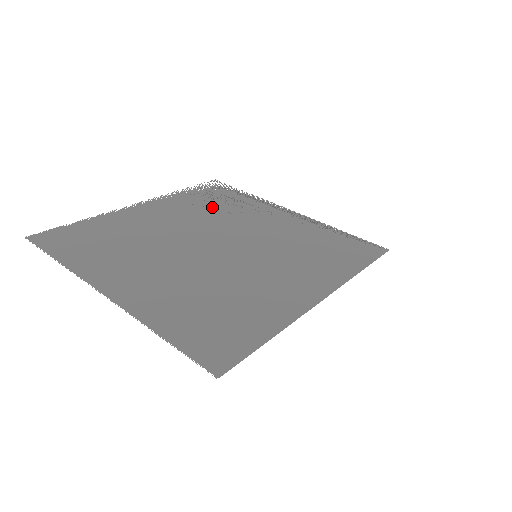
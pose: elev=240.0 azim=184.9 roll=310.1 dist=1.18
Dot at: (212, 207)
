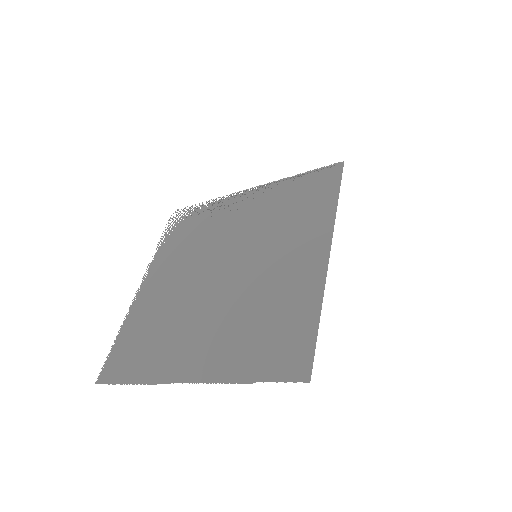
Dot at: (192, 239)
